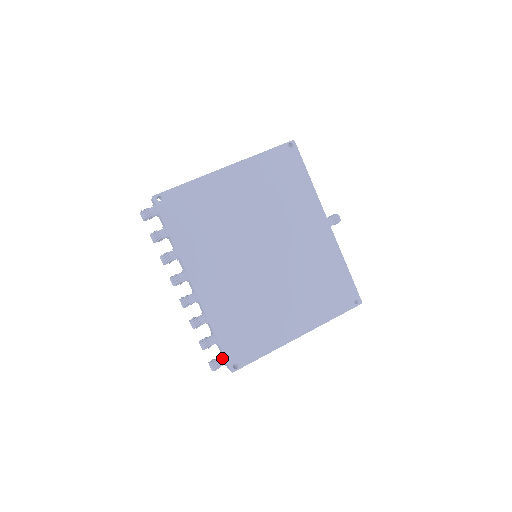
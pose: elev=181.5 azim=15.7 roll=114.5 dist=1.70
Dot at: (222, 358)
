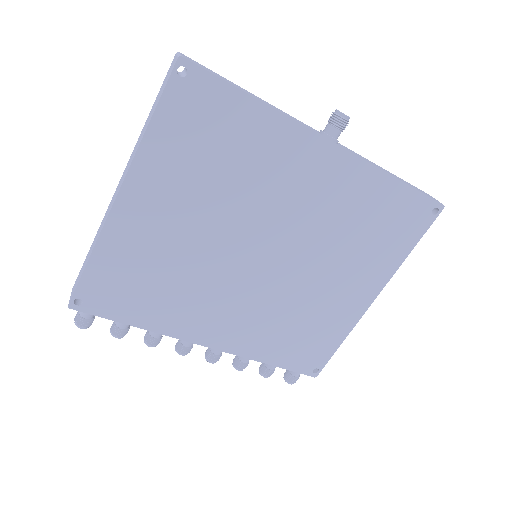
Dot at: occluded
